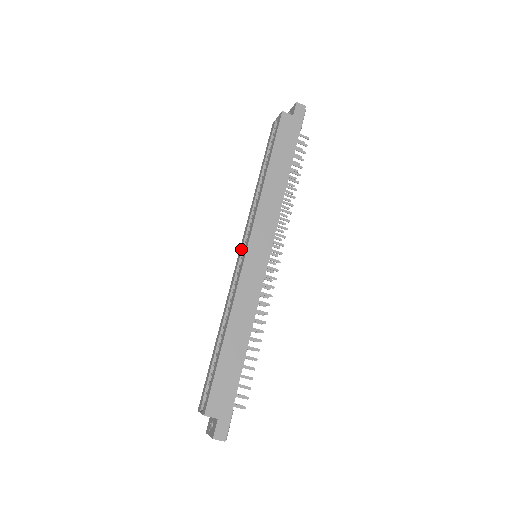
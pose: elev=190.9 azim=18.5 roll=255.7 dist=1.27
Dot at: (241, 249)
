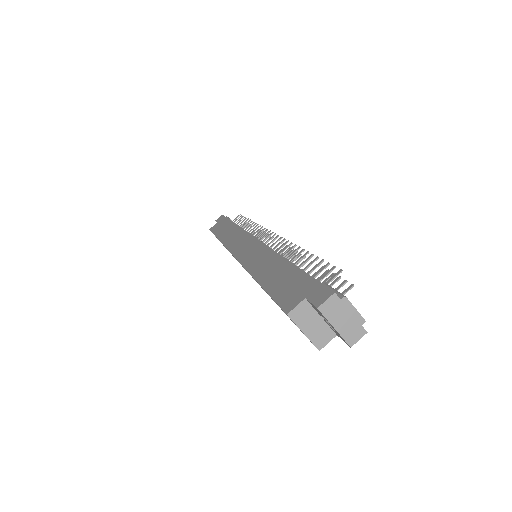
Dot at: occluded
